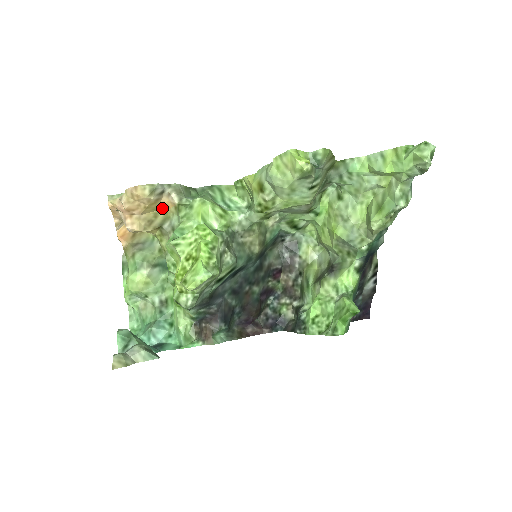
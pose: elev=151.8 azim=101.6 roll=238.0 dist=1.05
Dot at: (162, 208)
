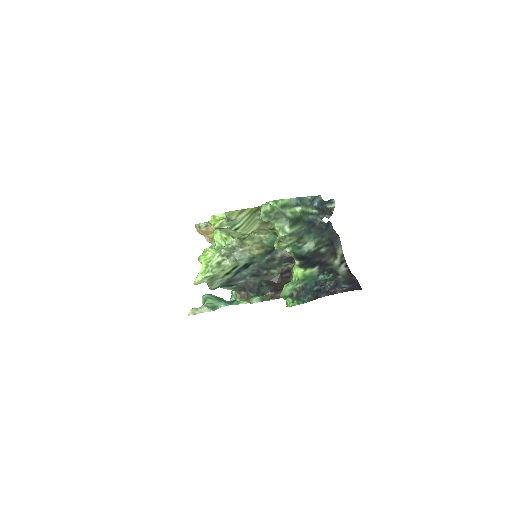
Dot at: occluded
